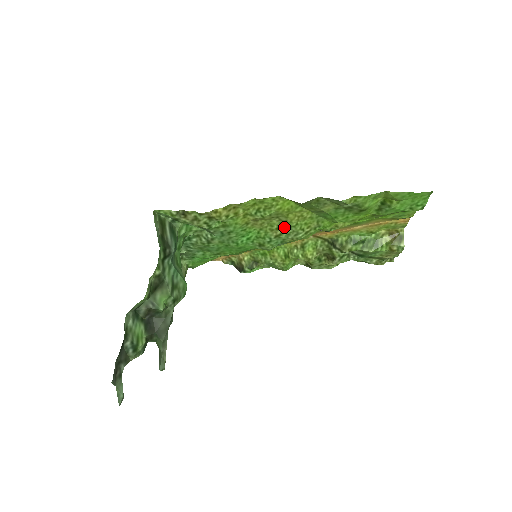
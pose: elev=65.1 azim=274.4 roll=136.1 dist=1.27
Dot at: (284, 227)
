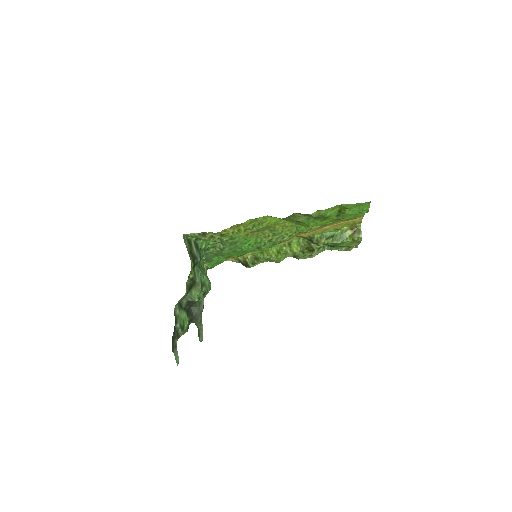
Dot at: (273, 234)
